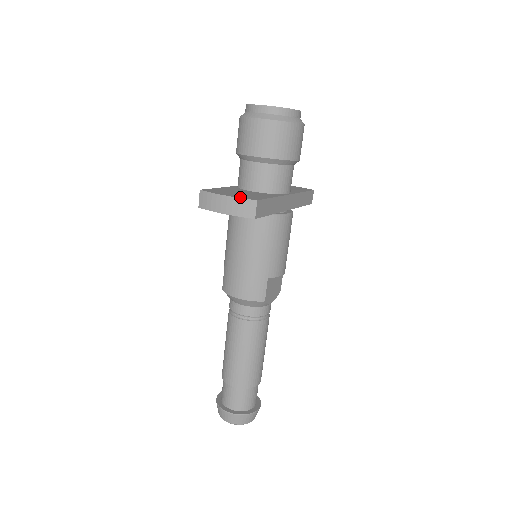
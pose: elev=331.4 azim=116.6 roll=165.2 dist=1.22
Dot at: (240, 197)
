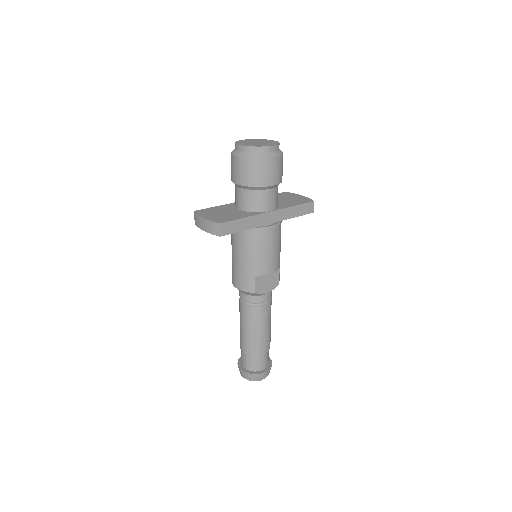
Dot at: (211, 220)
